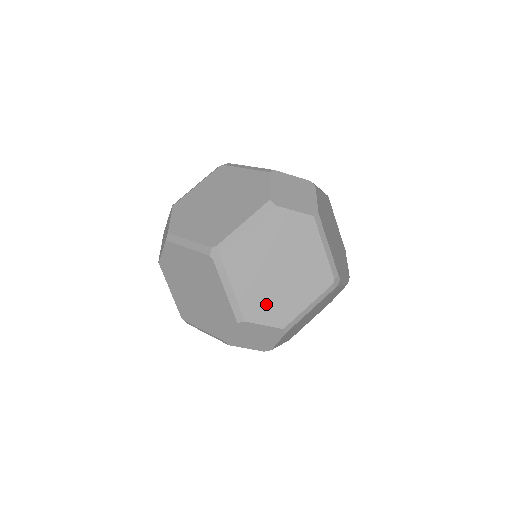
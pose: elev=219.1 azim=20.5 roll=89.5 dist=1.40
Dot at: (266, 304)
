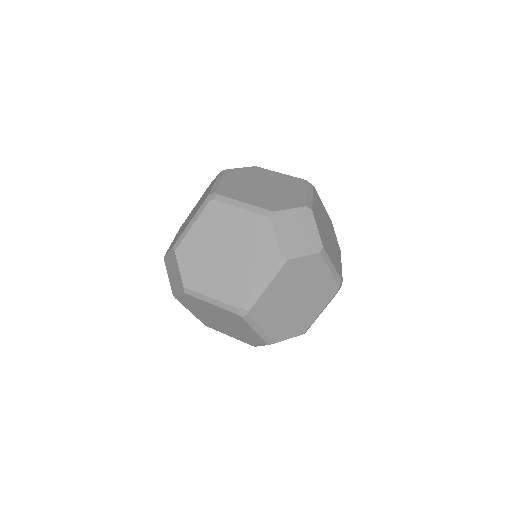
Dot at: (289, 326)
